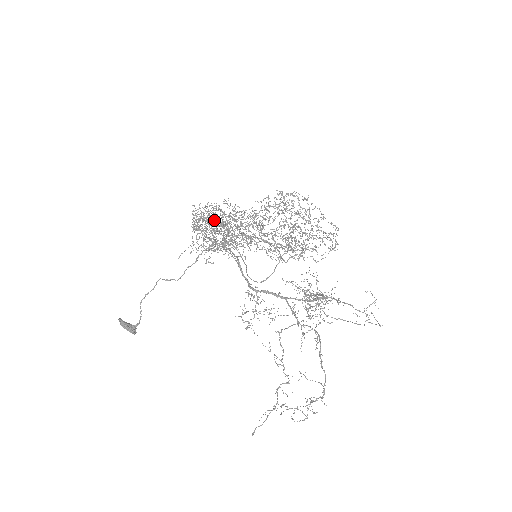
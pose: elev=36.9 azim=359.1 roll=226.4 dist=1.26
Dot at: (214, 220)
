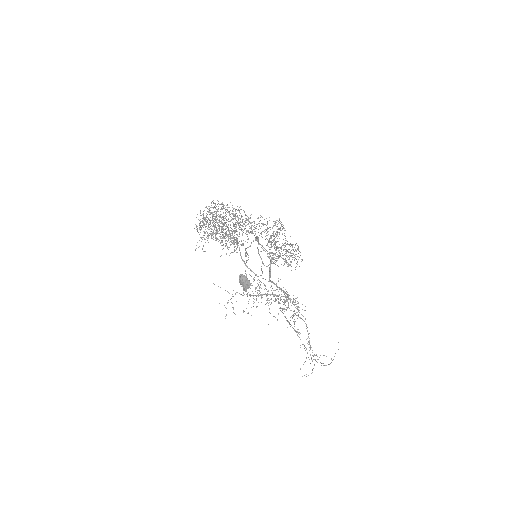
Dot at: (235, 218)
